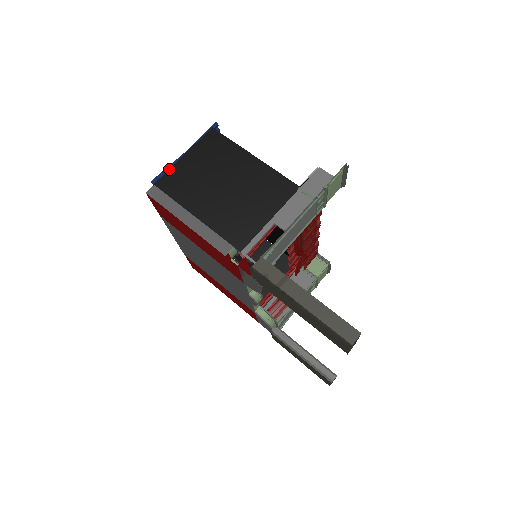
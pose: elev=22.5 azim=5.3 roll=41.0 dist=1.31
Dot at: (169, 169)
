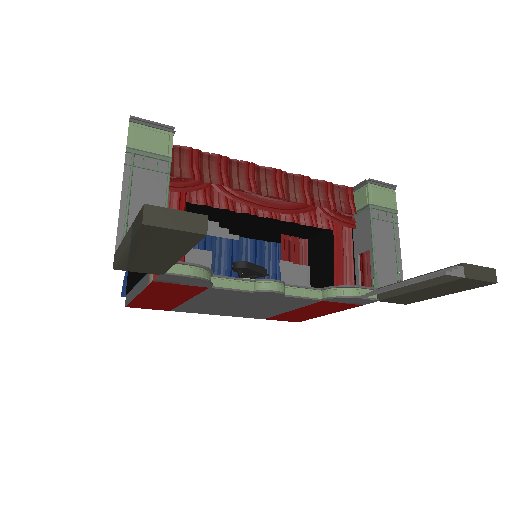
Dot at: (127, 275)
